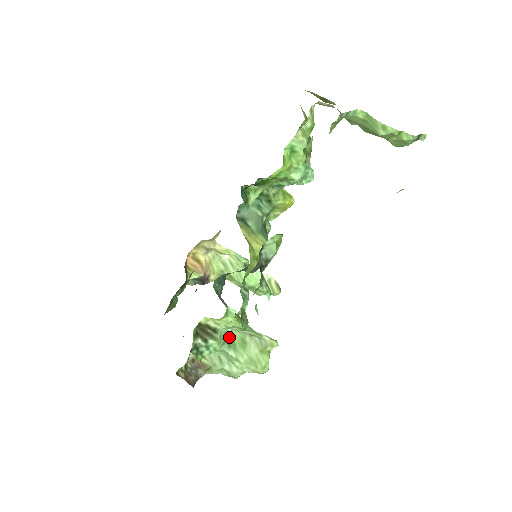
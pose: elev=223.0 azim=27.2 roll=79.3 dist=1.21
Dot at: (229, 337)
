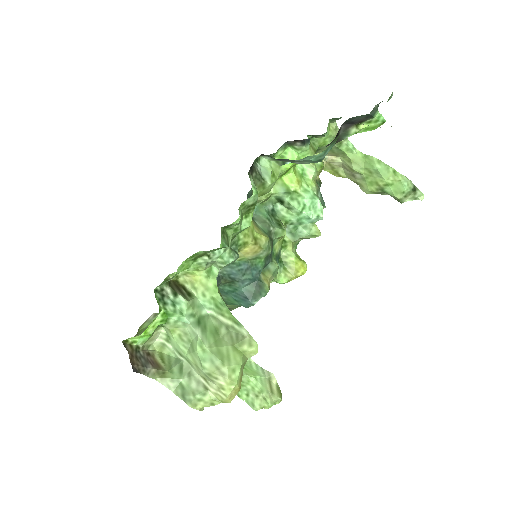
Dot at: (202, 317)
